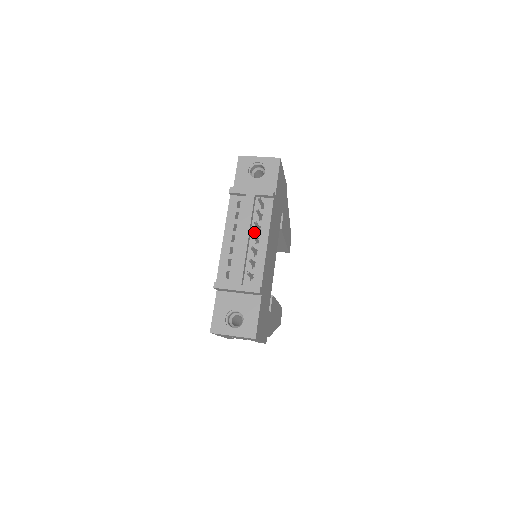
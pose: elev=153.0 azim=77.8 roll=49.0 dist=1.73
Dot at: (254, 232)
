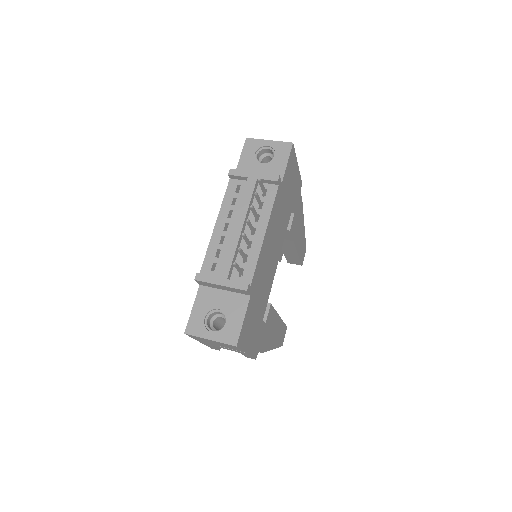
Dot at: (251, 221)
